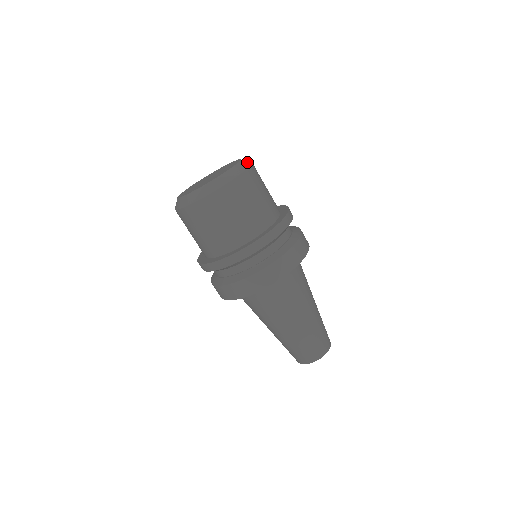
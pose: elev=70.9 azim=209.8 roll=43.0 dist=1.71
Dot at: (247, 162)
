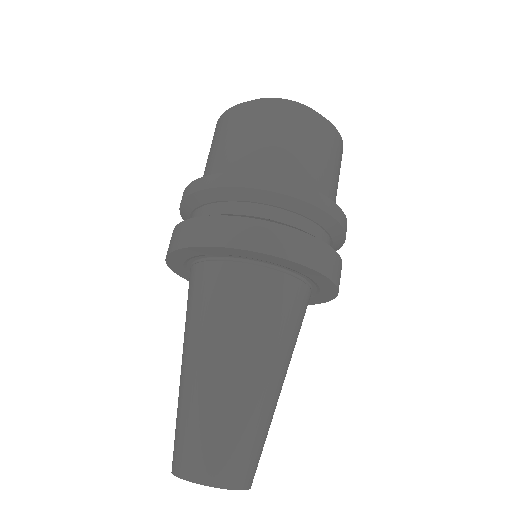
Dot at: occluded
